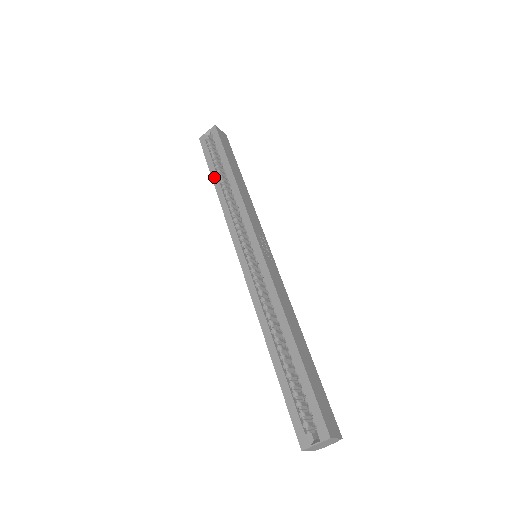
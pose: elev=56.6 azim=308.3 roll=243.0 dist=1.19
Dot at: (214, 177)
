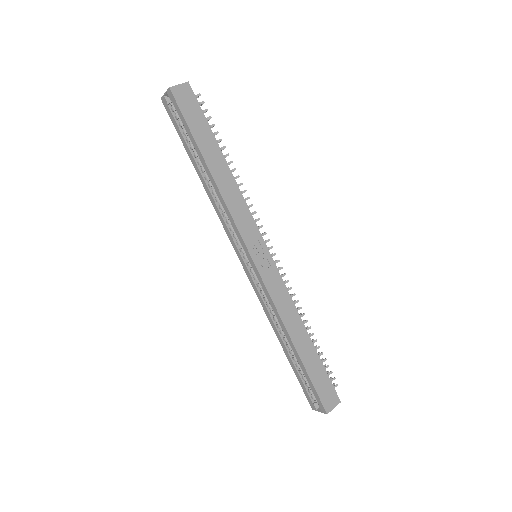
Dot at: (193, 163)
